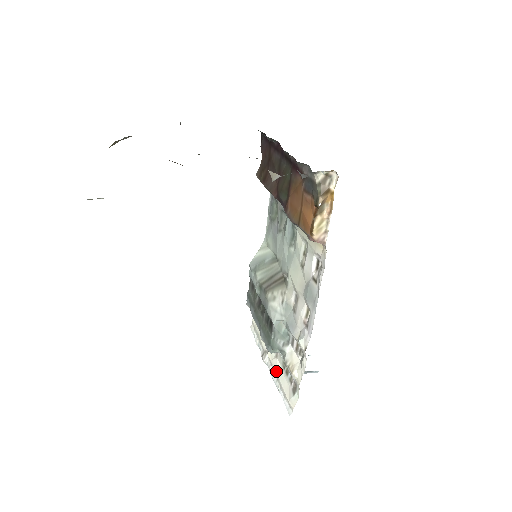
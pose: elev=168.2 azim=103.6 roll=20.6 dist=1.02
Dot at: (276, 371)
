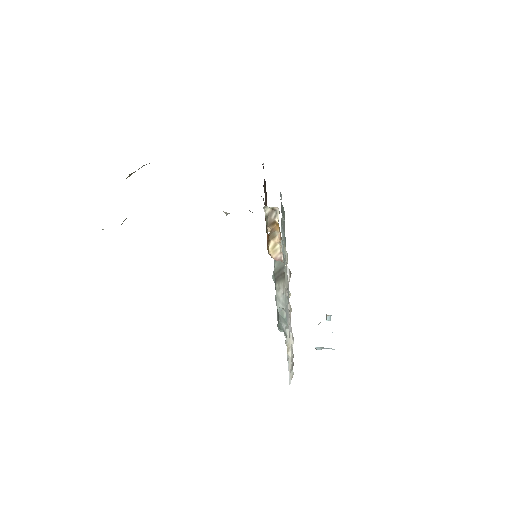
Dot at: occluded
